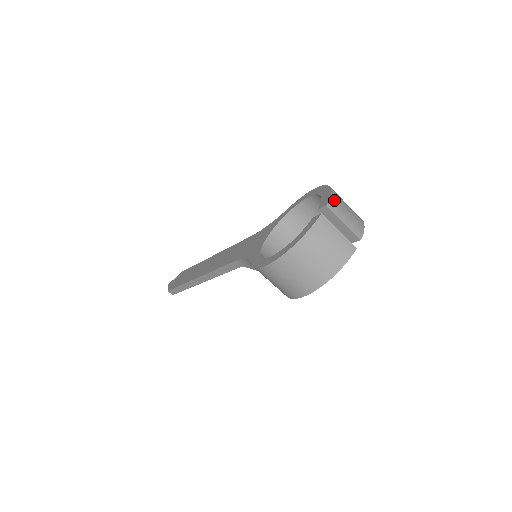
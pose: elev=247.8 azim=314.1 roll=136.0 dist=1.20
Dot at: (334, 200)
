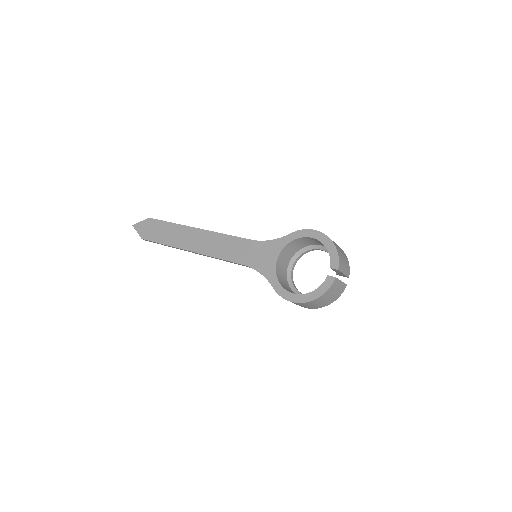
Dot at: (340, 261)
